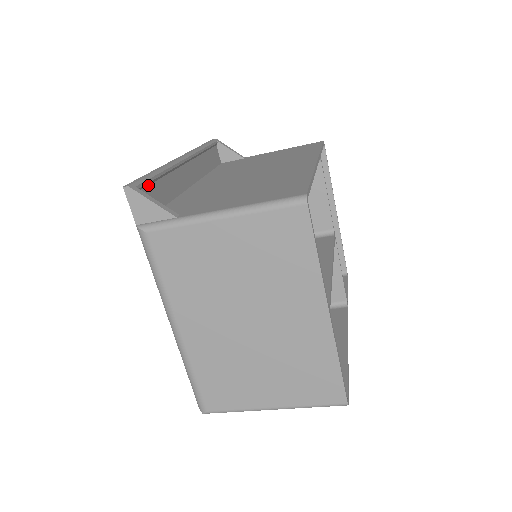
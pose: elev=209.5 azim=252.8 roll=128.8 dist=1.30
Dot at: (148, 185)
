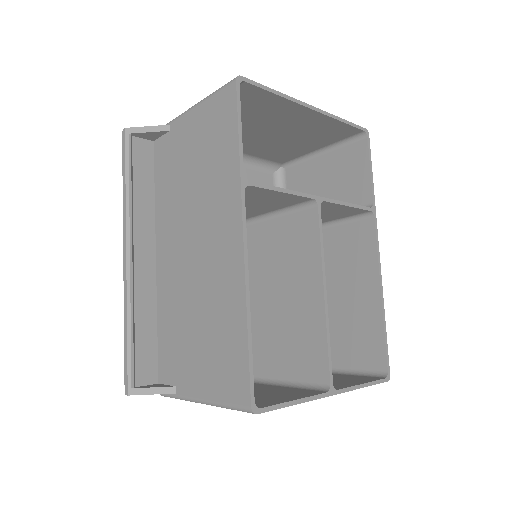
Dot at: (134, 358)
